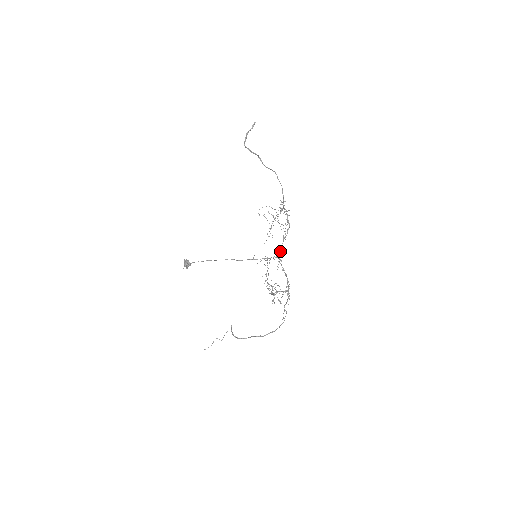
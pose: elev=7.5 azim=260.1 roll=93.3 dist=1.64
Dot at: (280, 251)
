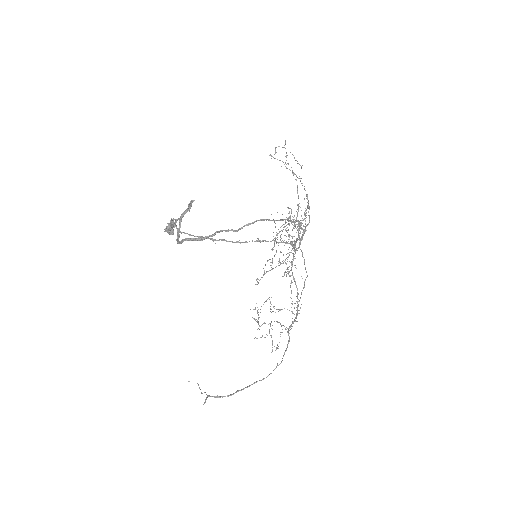
Dot at: (294, 245)
